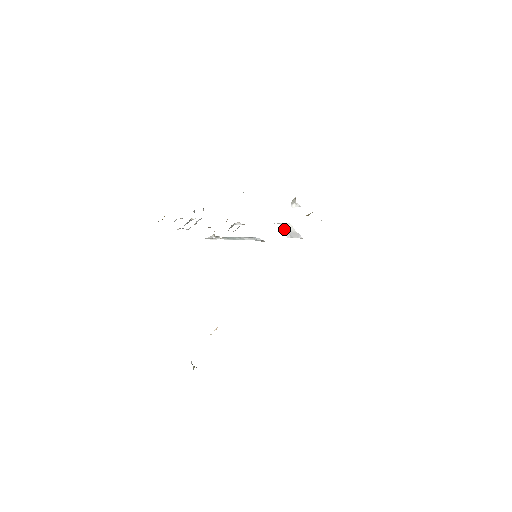
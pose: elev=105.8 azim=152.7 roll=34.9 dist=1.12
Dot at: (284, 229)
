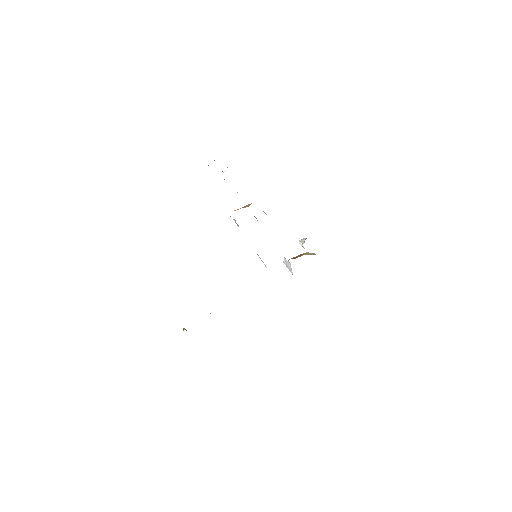
Dot at: (285, 259)
